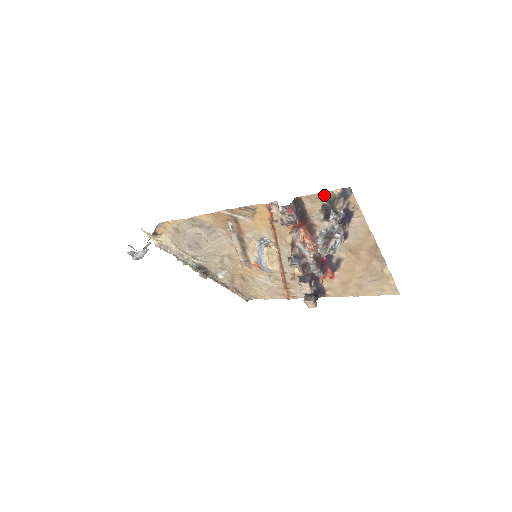
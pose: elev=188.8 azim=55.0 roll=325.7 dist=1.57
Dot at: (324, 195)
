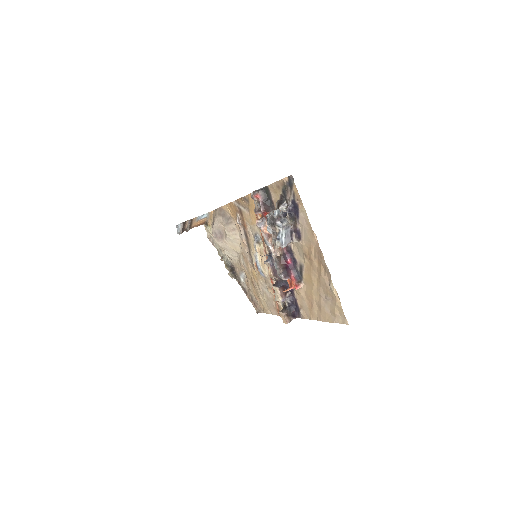
Dot at: (279, 184)
